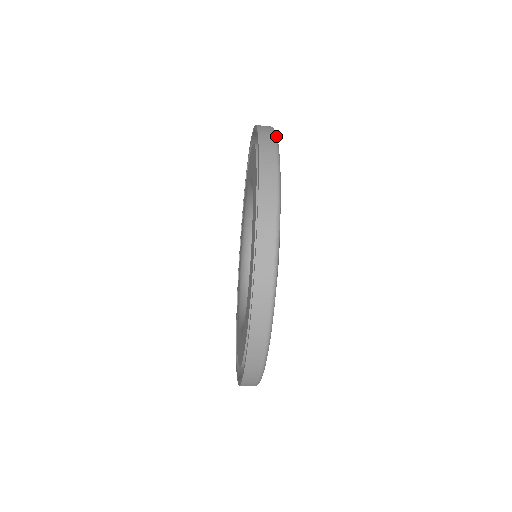
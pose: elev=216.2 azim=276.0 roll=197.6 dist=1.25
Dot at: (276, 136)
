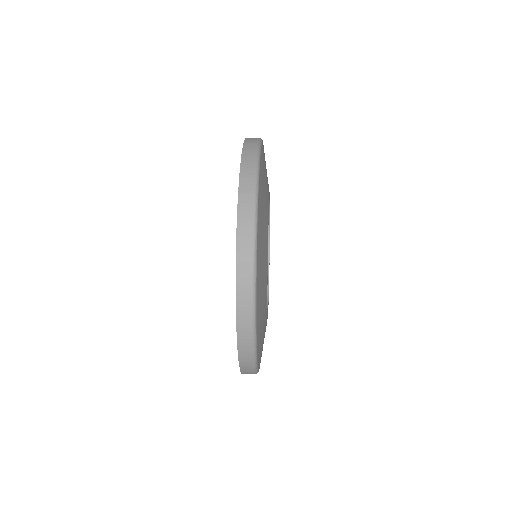
Dot at: (255, 234)
